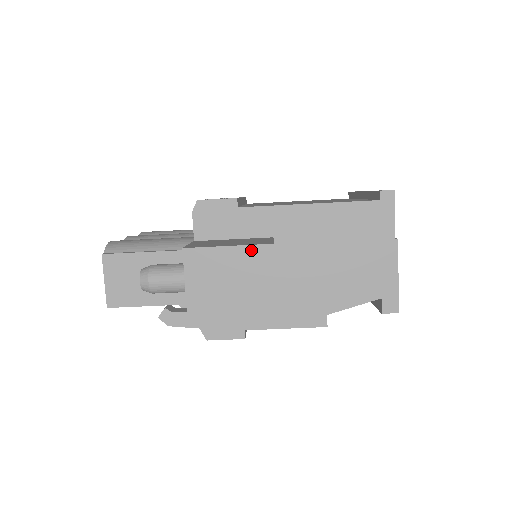
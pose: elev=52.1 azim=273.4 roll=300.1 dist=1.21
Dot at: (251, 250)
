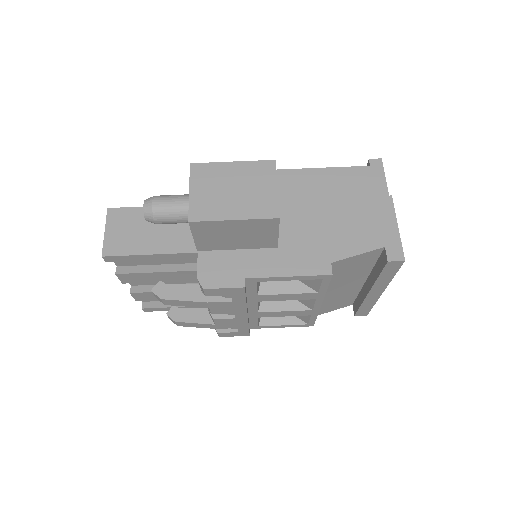
Dot at: (254, 165)
